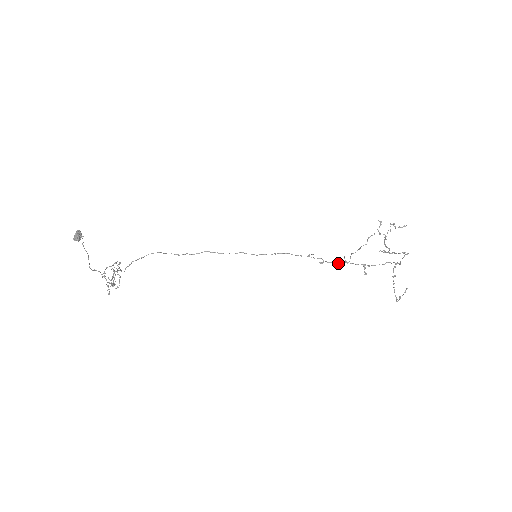
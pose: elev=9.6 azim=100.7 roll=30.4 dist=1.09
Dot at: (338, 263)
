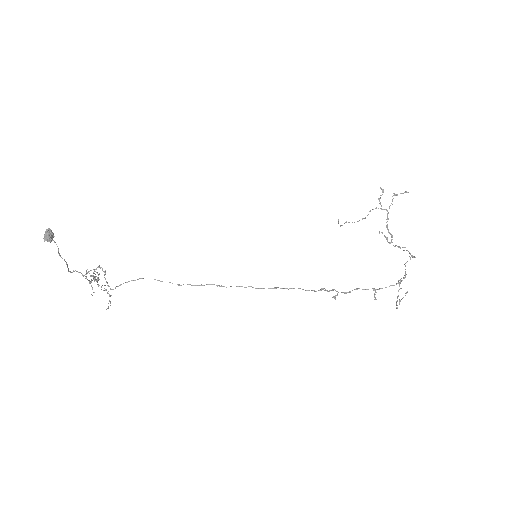
Dot at: (350, 292)
